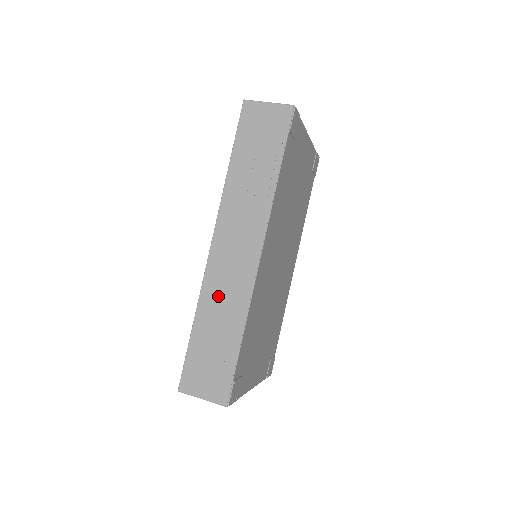
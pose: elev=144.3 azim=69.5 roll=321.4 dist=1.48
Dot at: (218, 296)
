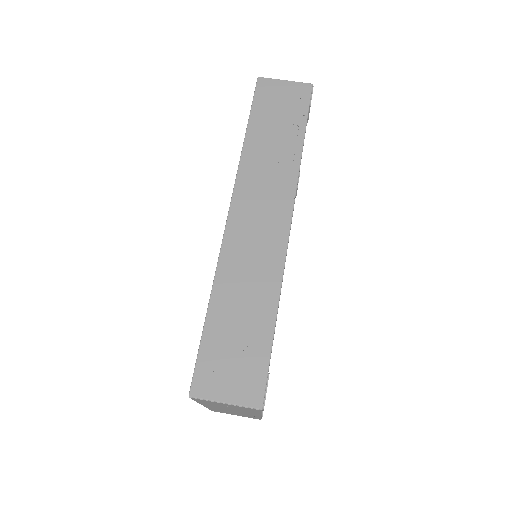
Dot at: (241, 269)
